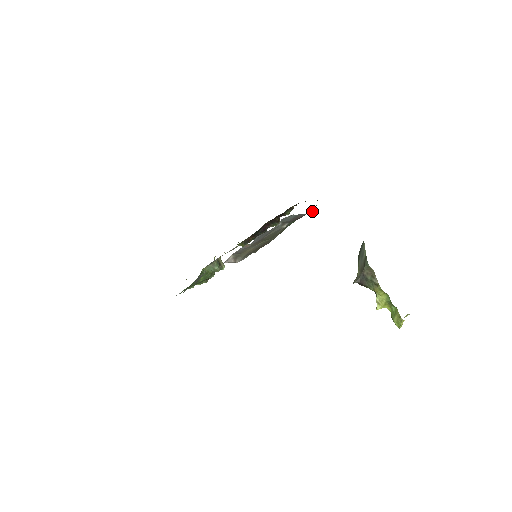
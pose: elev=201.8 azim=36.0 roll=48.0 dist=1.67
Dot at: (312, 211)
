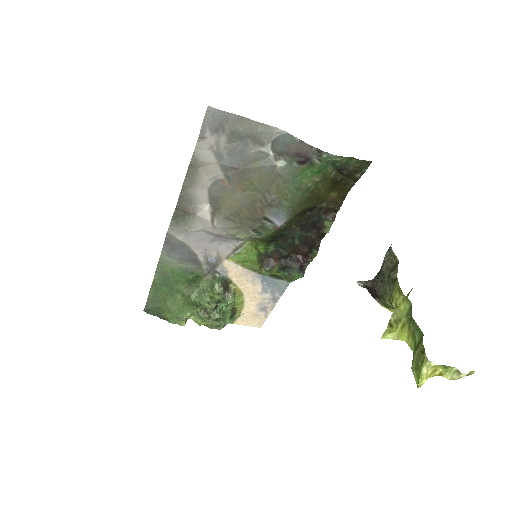
Dot at: (323, 151)
